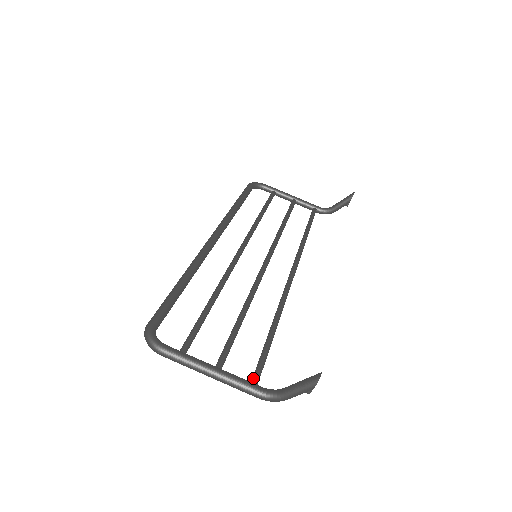
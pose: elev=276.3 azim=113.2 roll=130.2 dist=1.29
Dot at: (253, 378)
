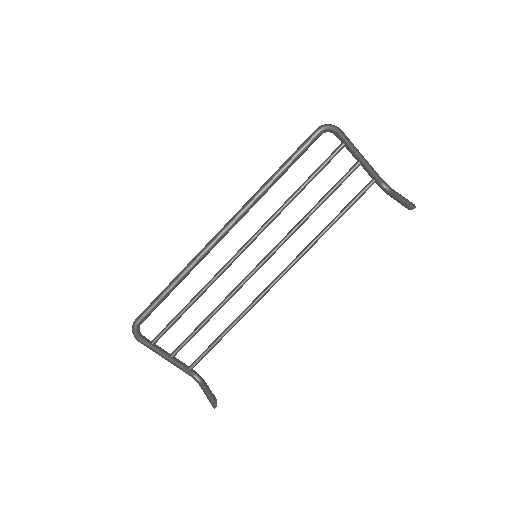
Dot at: (192, 366)
